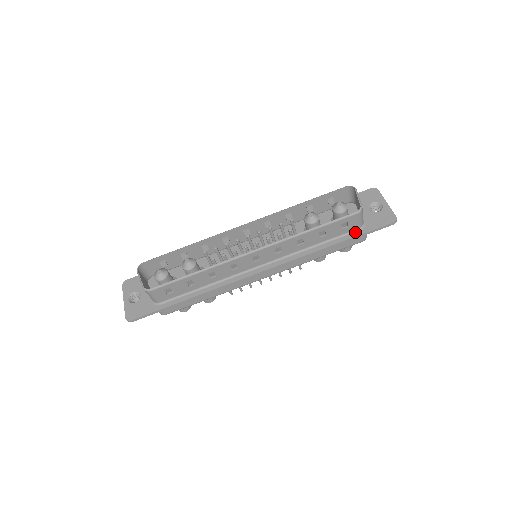
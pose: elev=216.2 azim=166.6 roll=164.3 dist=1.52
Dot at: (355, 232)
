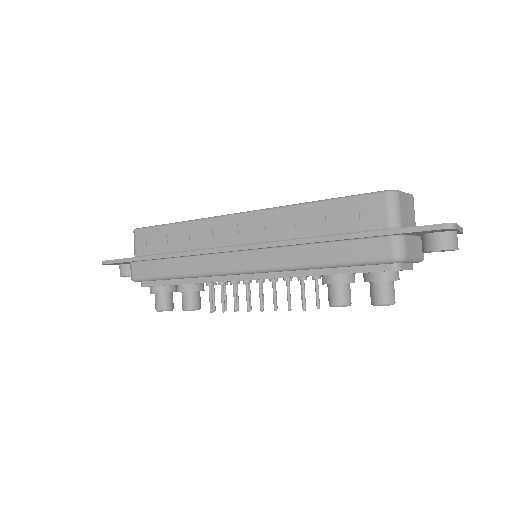
Dot at: (379, 231)
